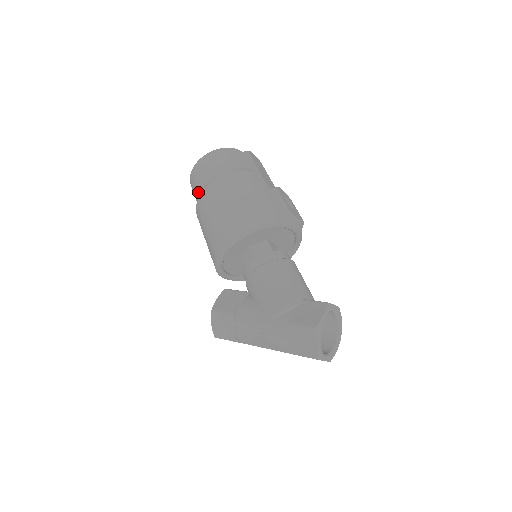
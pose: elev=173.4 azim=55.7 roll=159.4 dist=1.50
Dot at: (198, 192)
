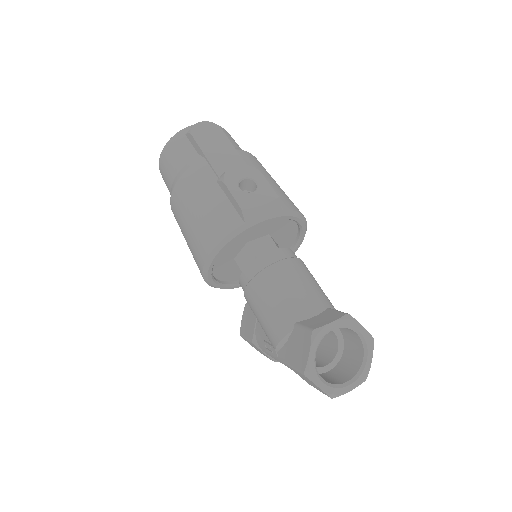
Dot at: occluded
